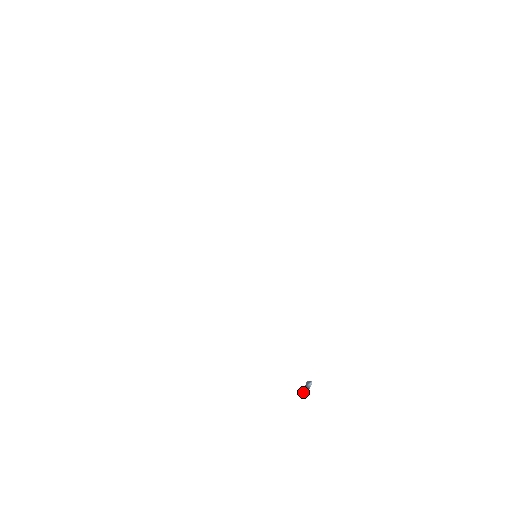
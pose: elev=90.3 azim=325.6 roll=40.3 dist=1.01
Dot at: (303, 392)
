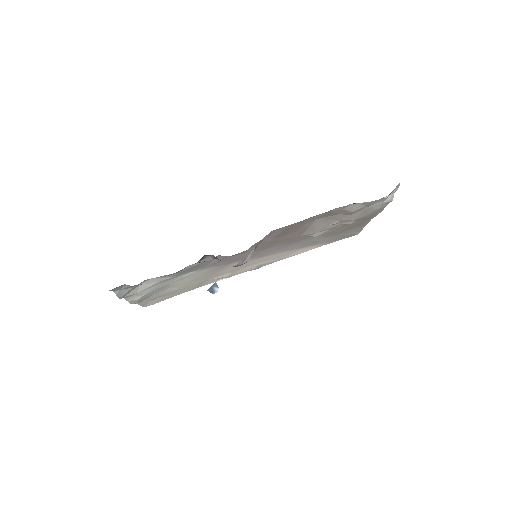
Dot at: (208, 290)
